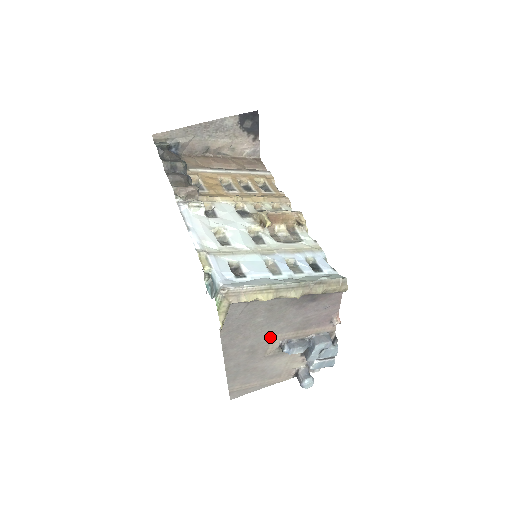
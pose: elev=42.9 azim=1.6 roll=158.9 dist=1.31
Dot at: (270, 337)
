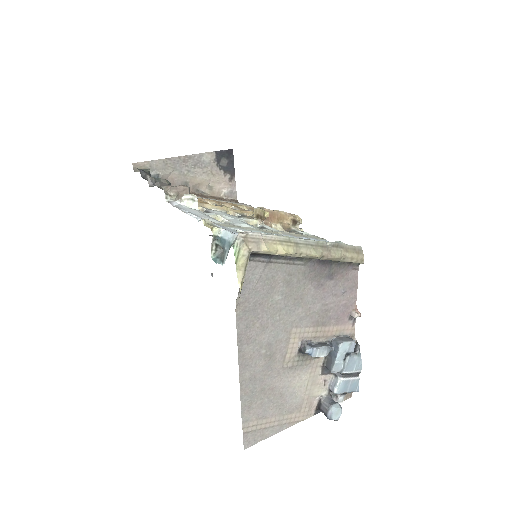
Dot at: (288, 332)
